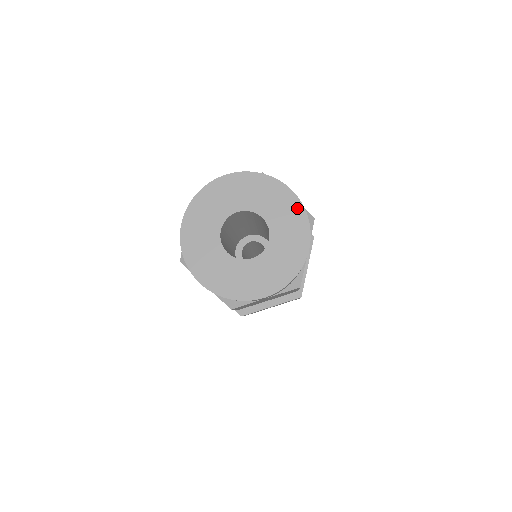
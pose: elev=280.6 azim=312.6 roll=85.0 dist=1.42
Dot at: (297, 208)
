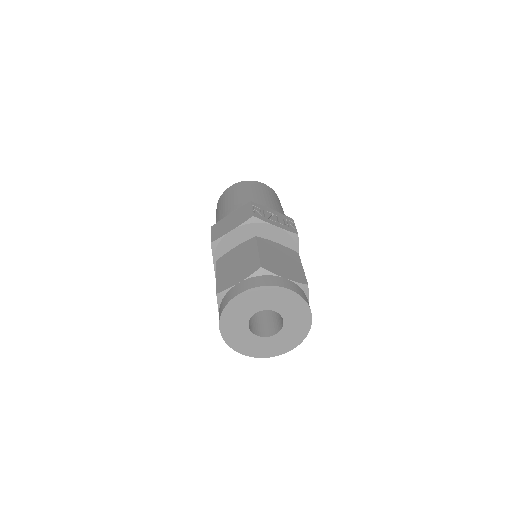
Dot at: (298, 300)
